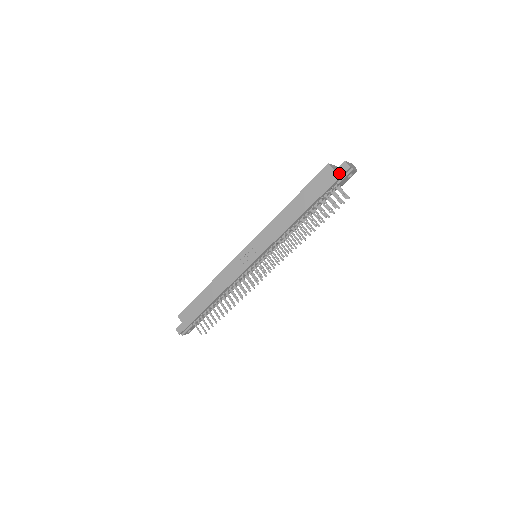
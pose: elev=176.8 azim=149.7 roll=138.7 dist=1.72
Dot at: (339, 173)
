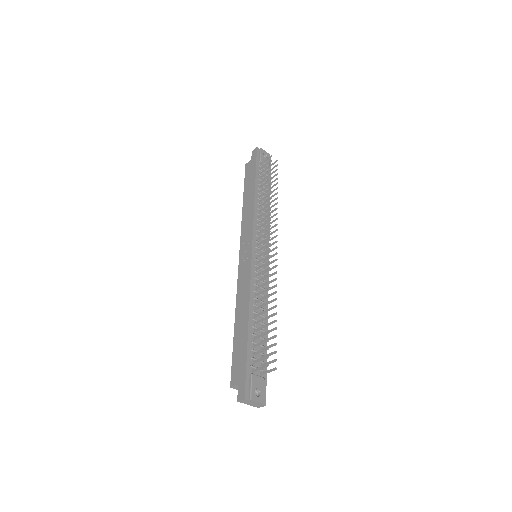
Dot at: (254, 156)
